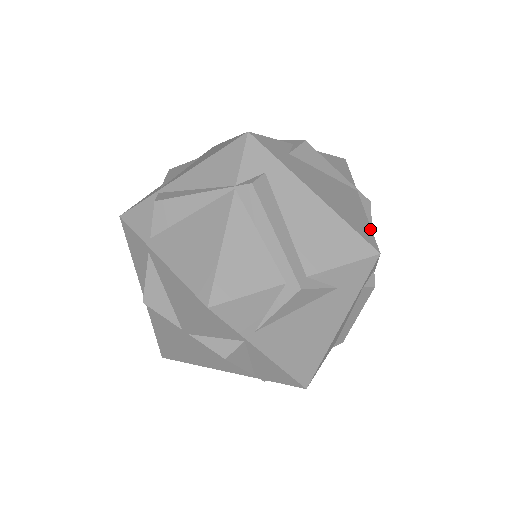
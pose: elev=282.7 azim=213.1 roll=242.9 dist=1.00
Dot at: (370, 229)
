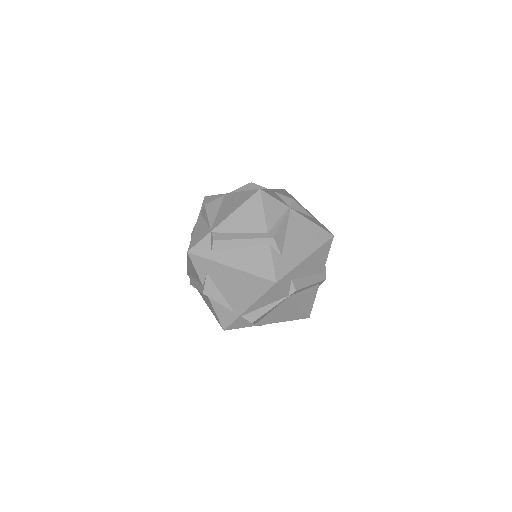
Dot at: (320, 228)
